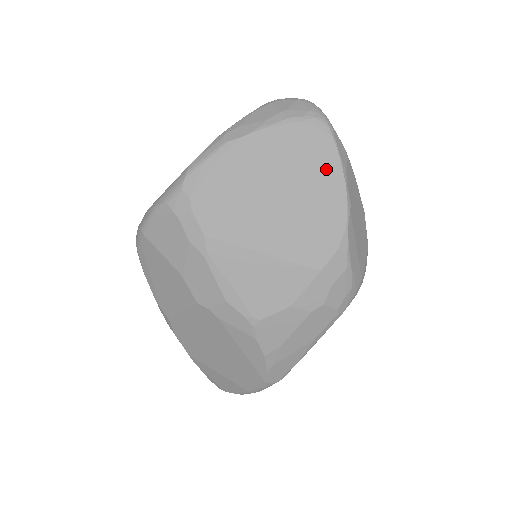
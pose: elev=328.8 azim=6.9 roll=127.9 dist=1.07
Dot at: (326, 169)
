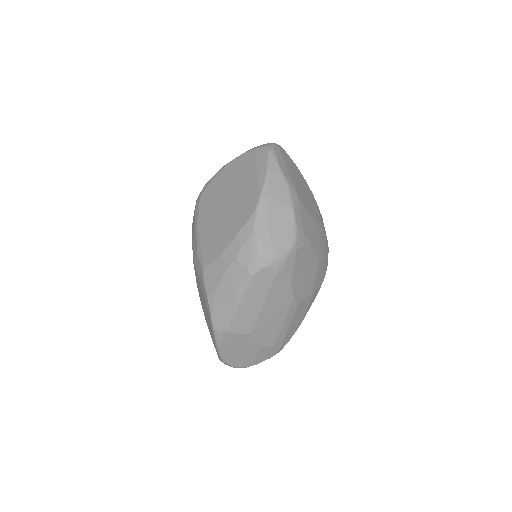
Dot at: (258, 173)
